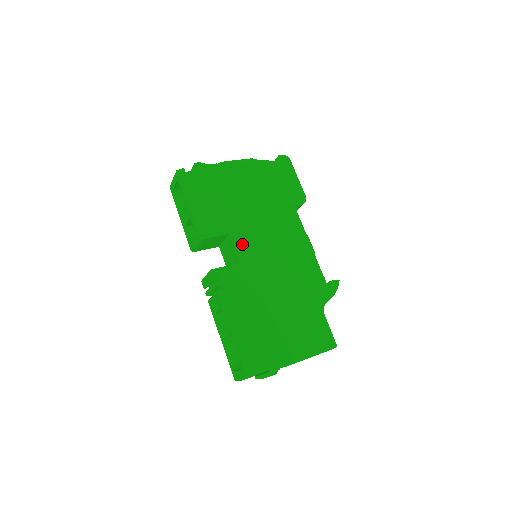
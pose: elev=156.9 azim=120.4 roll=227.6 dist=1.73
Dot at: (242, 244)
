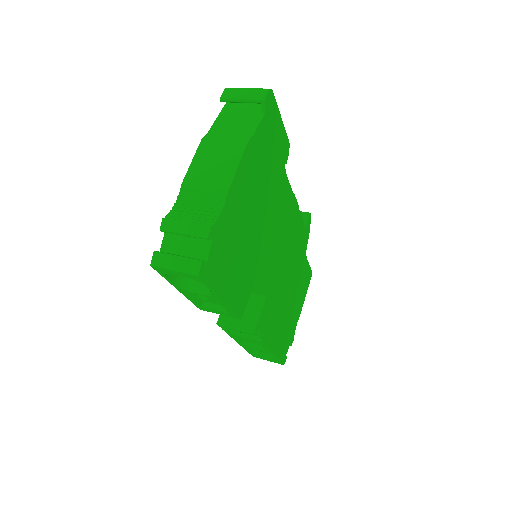
Dot at: (264, 275)
